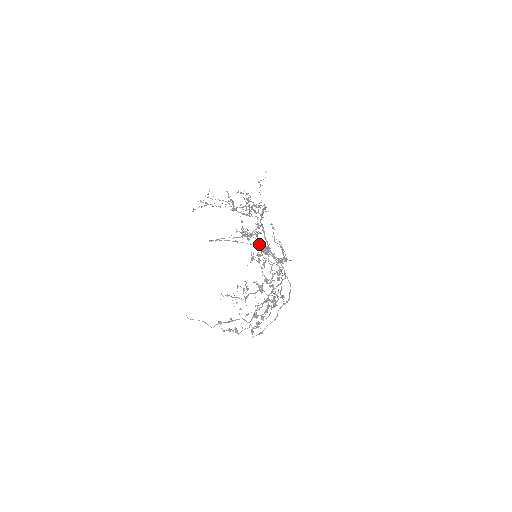
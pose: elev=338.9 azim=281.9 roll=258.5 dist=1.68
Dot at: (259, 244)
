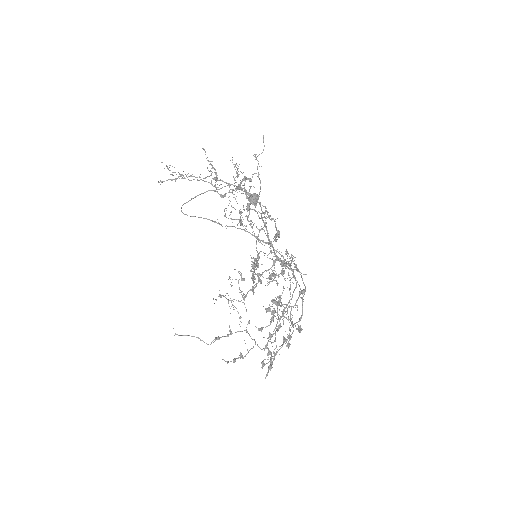
Dot at: (245, 193)
